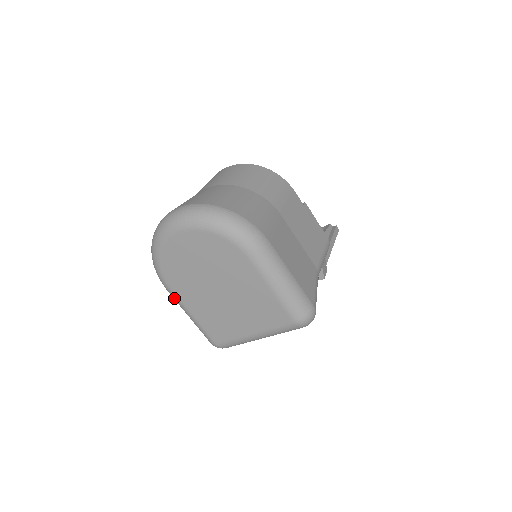
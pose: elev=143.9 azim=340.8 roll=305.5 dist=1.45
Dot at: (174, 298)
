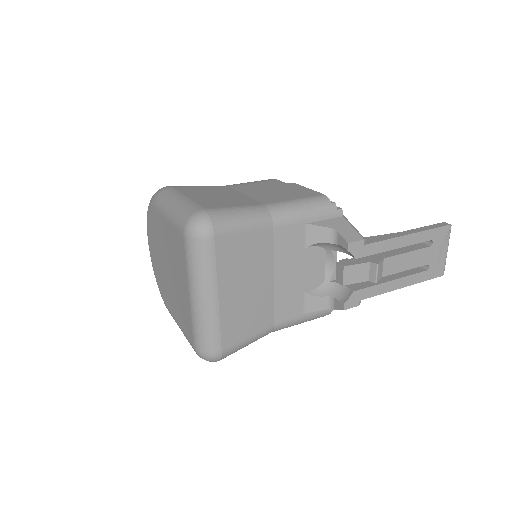
Dot at: occluded
